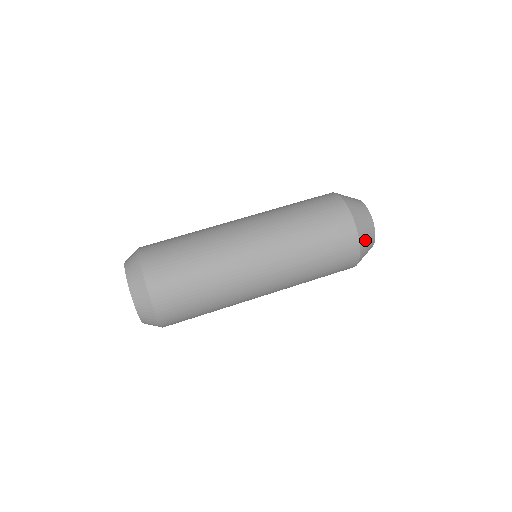
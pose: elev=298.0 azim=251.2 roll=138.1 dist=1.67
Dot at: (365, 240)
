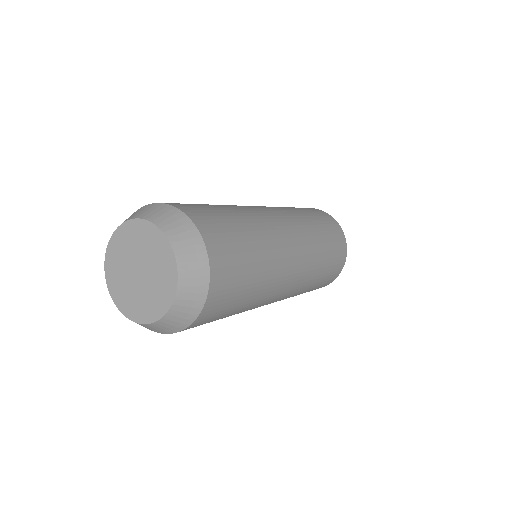
Dot at: occluded
